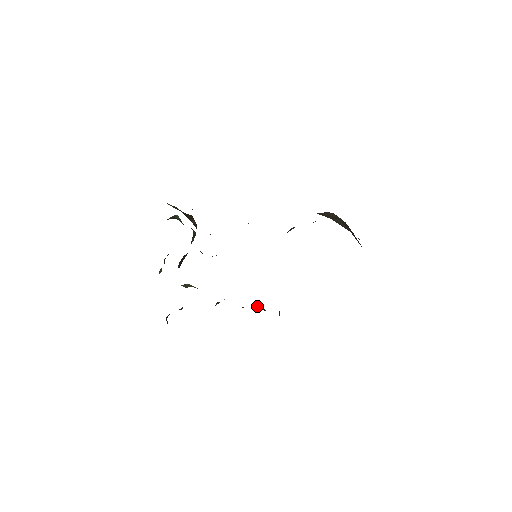
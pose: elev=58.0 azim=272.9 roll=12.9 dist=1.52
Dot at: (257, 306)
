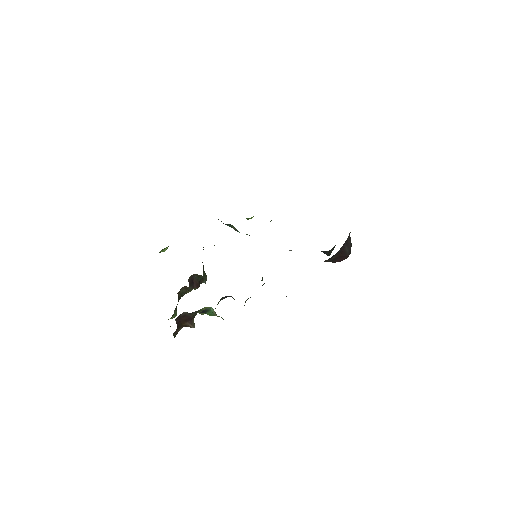
Dot at: occluded
